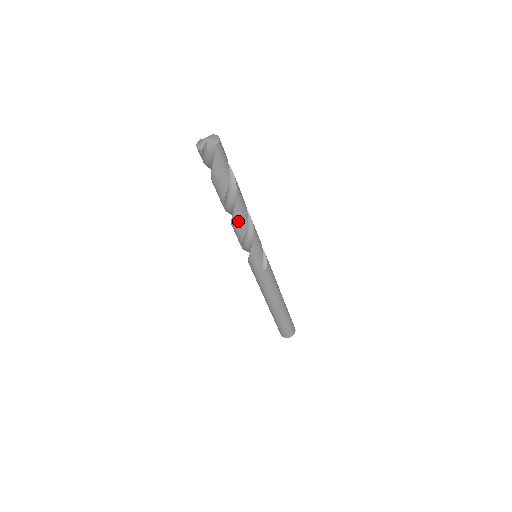
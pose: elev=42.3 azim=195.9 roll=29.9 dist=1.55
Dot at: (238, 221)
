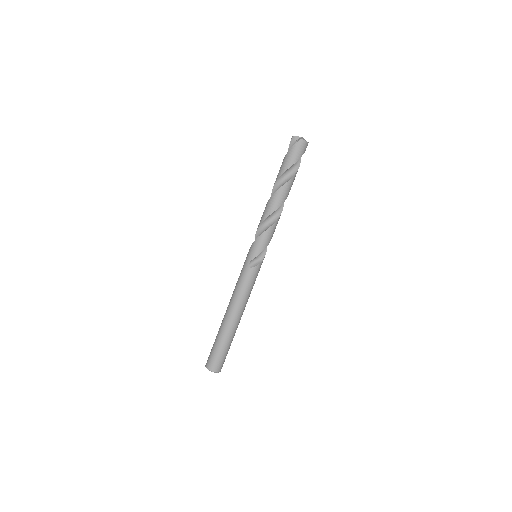
Dot at: (269, 205)
